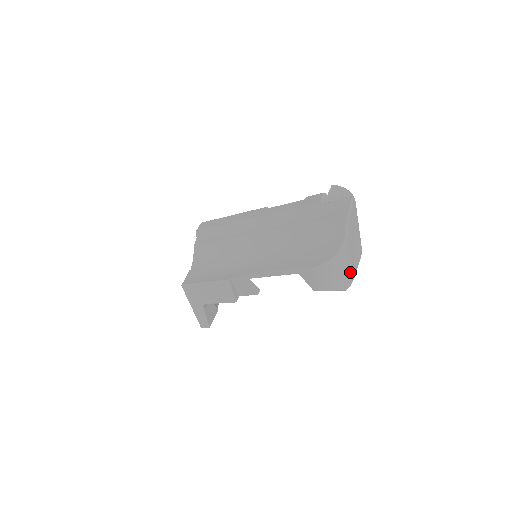
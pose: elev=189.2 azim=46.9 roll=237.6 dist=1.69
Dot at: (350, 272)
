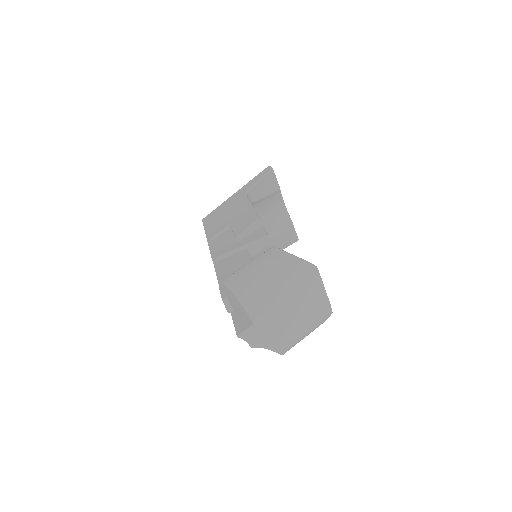
Dot at: (315, 319)
